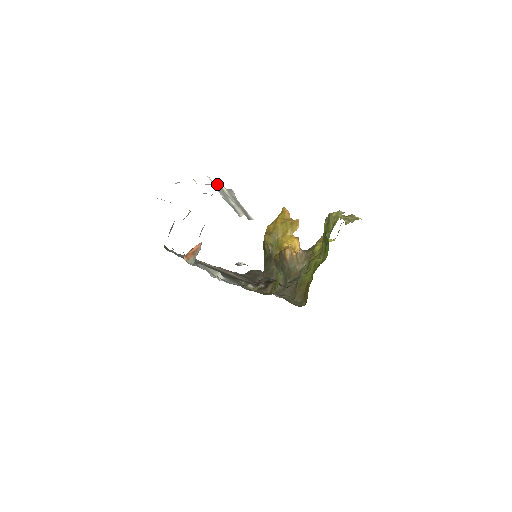
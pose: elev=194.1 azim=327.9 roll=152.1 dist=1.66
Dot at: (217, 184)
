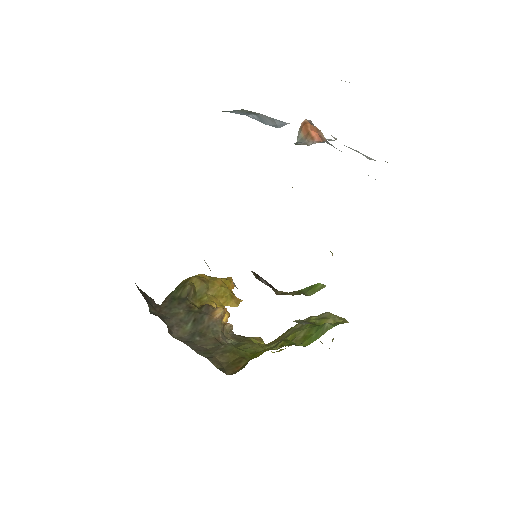
Dot at: occluded
